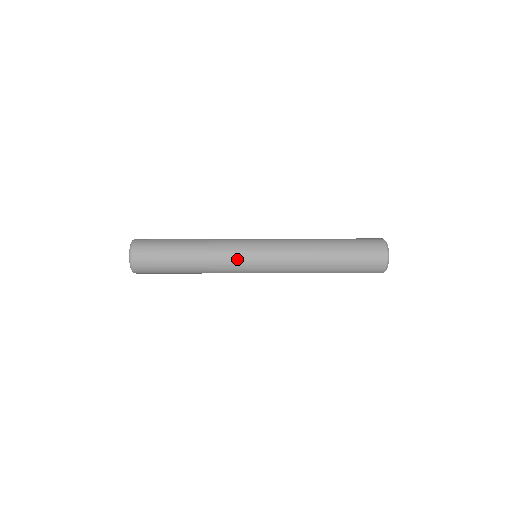
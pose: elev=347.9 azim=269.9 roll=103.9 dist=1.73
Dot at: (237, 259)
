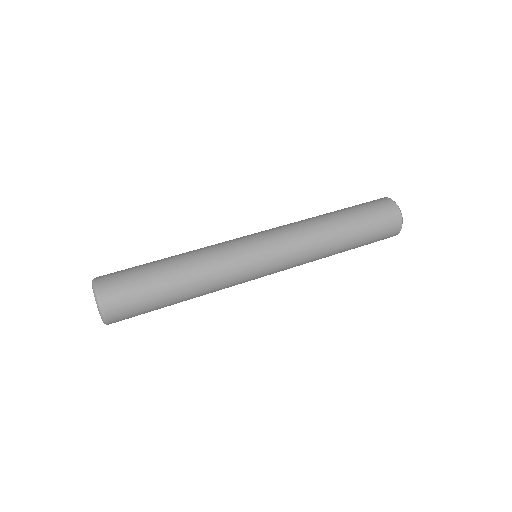
Dot at: (243, 278)
